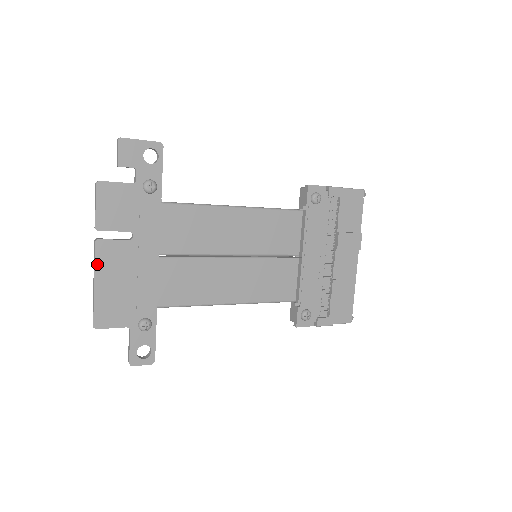
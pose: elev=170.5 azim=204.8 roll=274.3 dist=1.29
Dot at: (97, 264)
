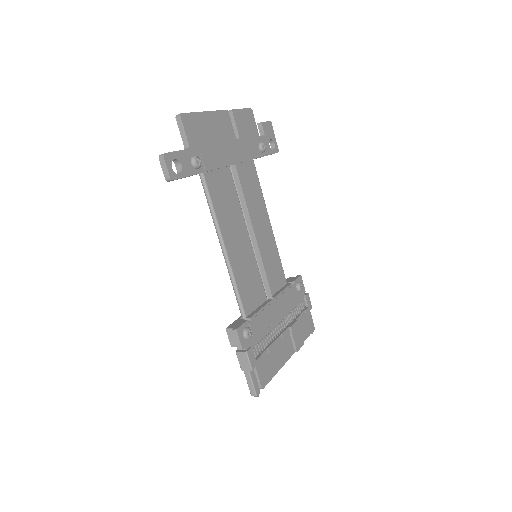
Dot at: (217, 113)
